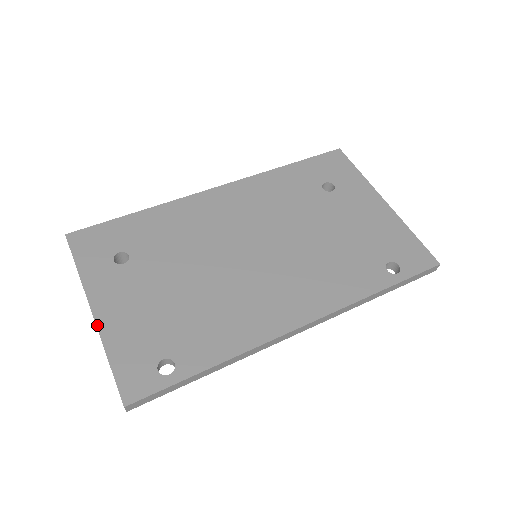
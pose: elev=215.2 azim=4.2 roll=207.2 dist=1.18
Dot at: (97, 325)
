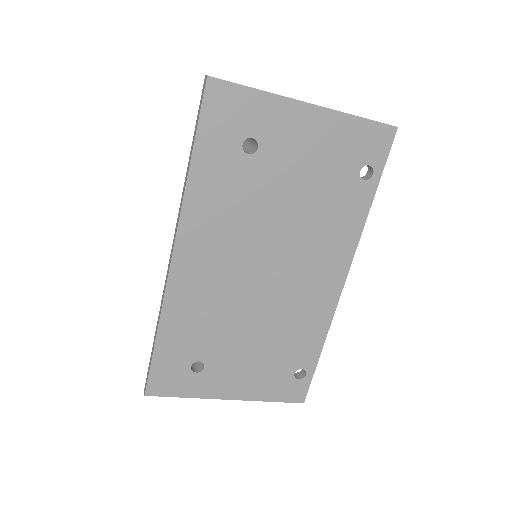
Dot at: (242, 400)
